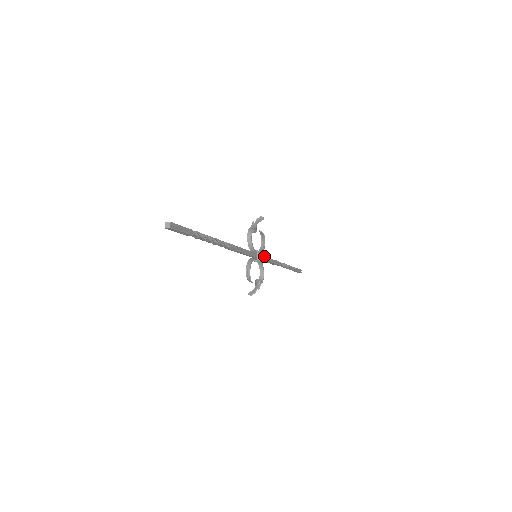
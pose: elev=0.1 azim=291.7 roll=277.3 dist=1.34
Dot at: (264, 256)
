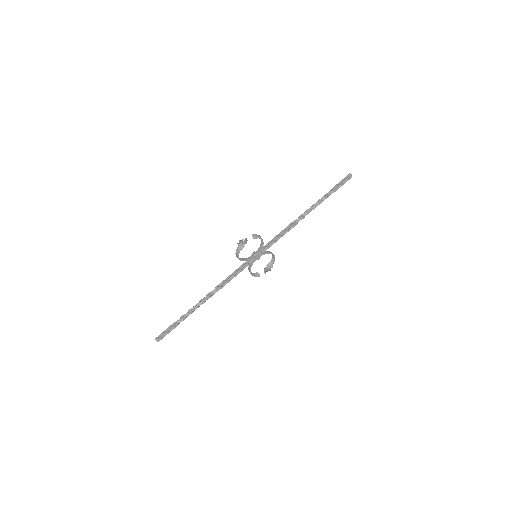
Dot at: (267, 246)
